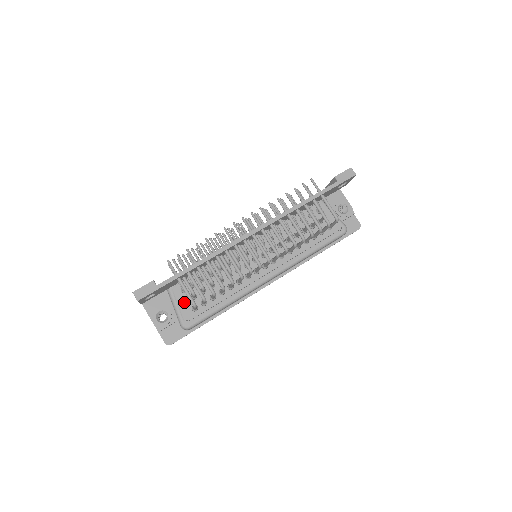
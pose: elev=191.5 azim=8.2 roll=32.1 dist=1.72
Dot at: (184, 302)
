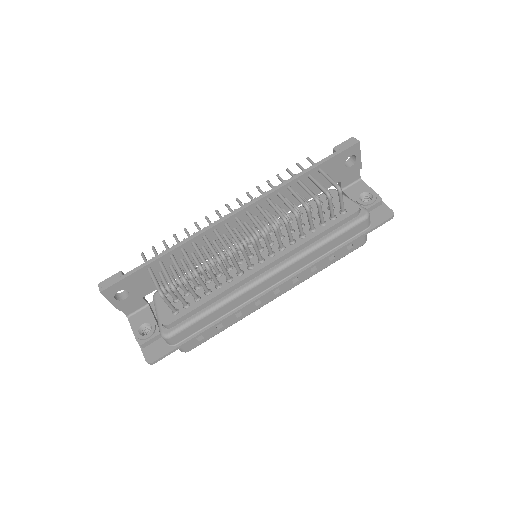
Dot at: (165, 306)
